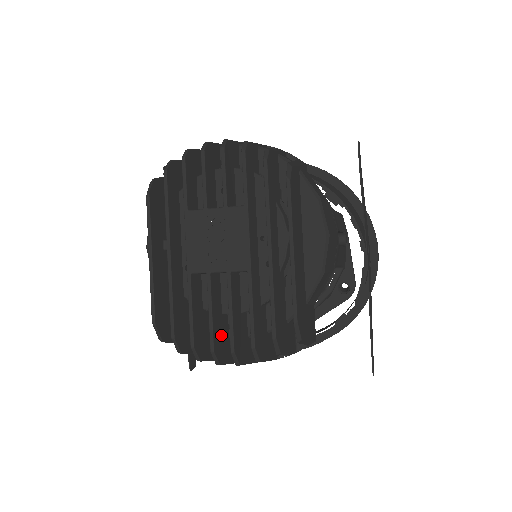
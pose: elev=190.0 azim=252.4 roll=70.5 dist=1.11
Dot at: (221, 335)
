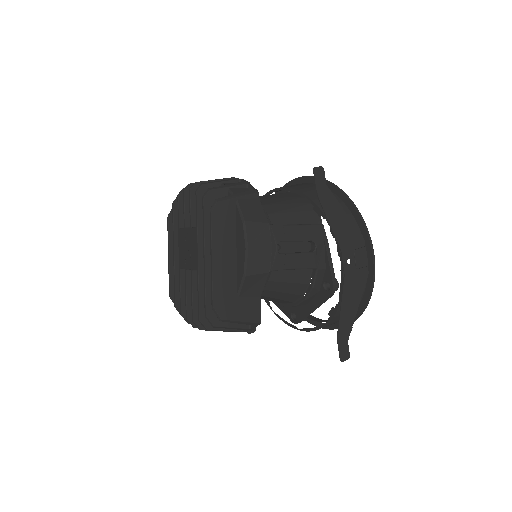
Dot at: occluded
